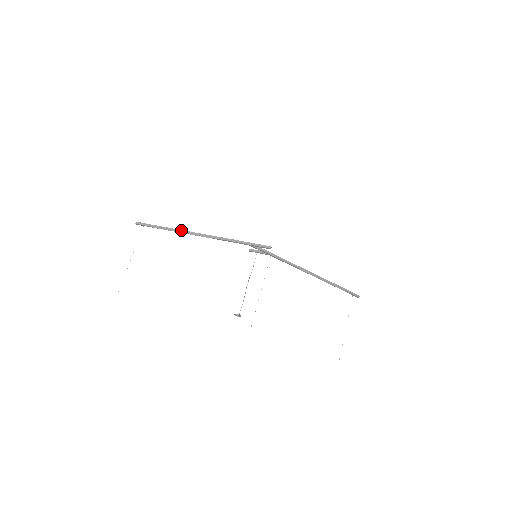
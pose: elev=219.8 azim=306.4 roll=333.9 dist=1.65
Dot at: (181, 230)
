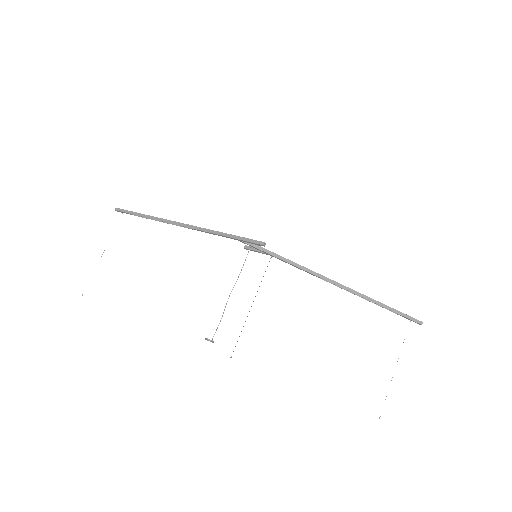
Dot at: (160, 218)
